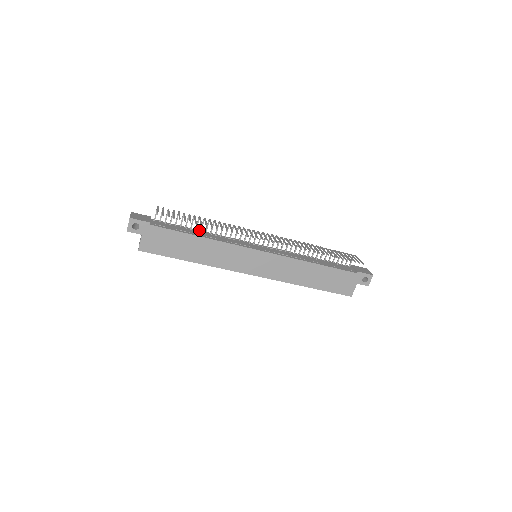
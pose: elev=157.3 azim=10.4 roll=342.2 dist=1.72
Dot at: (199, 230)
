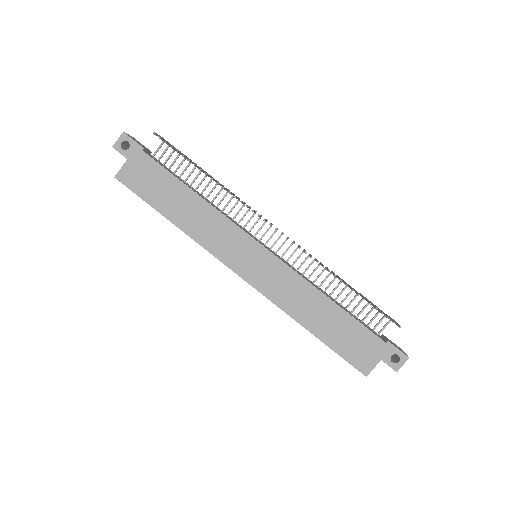
Dot at: (200, 193)
